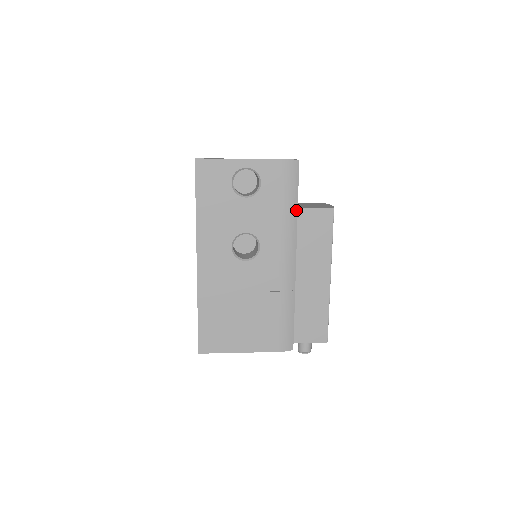
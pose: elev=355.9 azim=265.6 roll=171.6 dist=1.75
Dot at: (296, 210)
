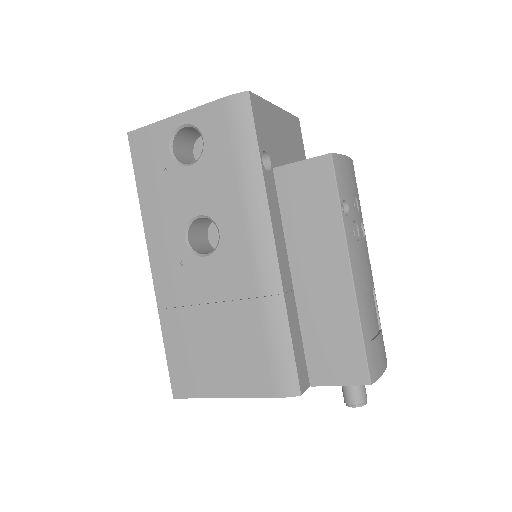
Dot at: (259, 167)
